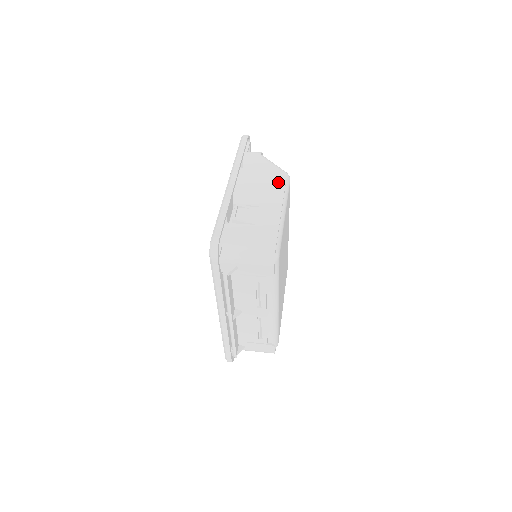
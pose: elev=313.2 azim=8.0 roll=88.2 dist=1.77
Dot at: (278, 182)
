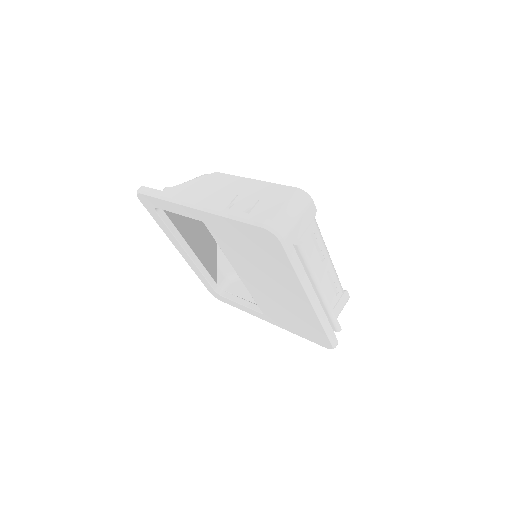
Dot at: (216, 178)
